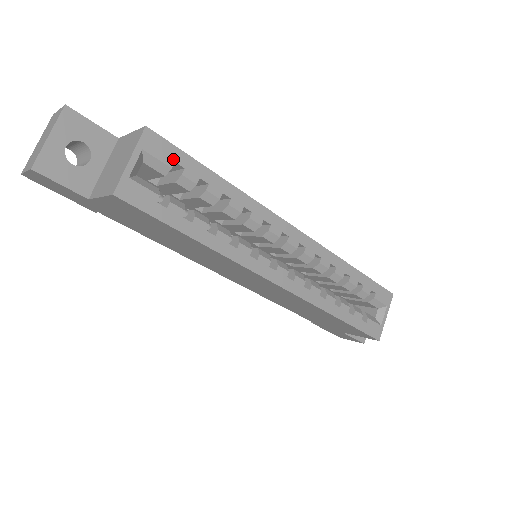
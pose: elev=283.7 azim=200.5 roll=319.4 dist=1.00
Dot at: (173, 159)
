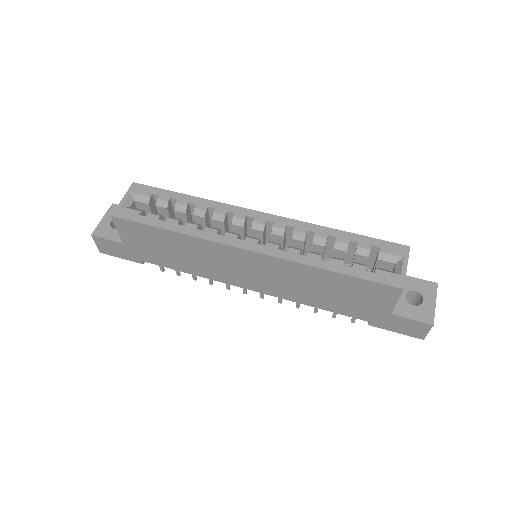
Dot at: (151, 193)
